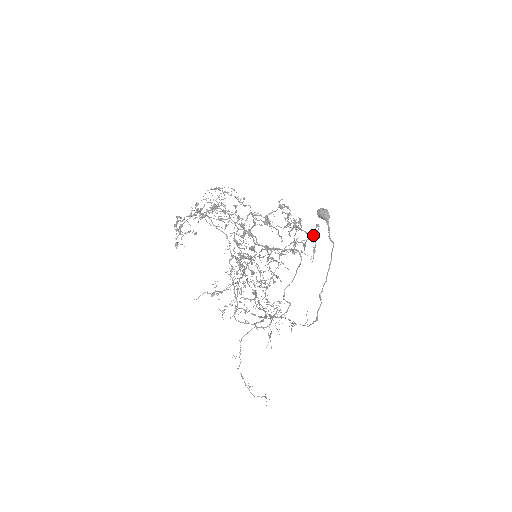
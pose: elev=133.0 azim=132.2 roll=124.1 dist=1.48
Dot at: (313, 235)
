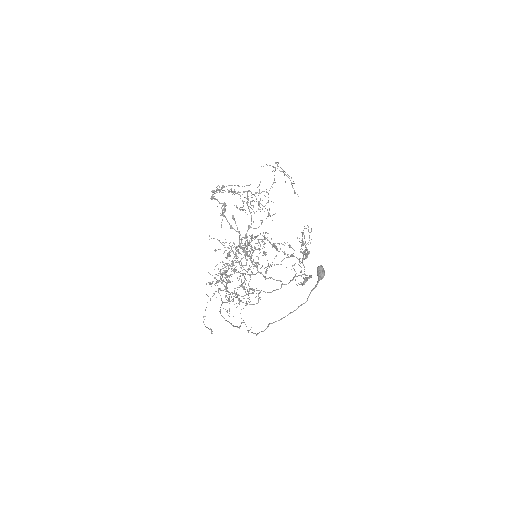
Dot at: (307, 275)
